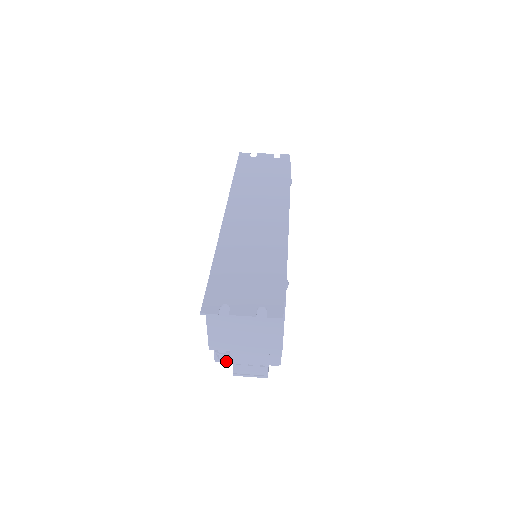
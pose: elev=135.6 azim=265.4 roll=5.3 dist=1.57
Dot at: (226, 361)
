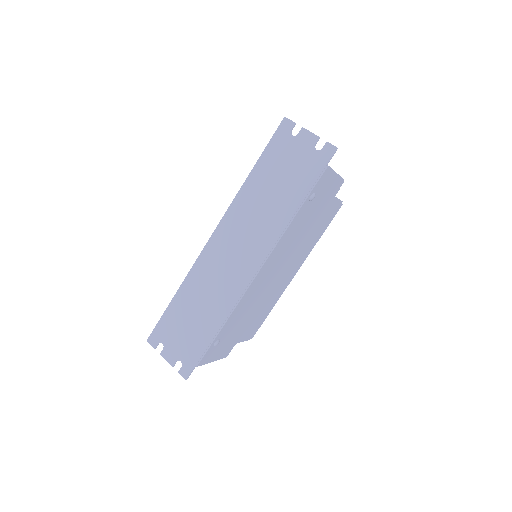
Dot at: occluded
